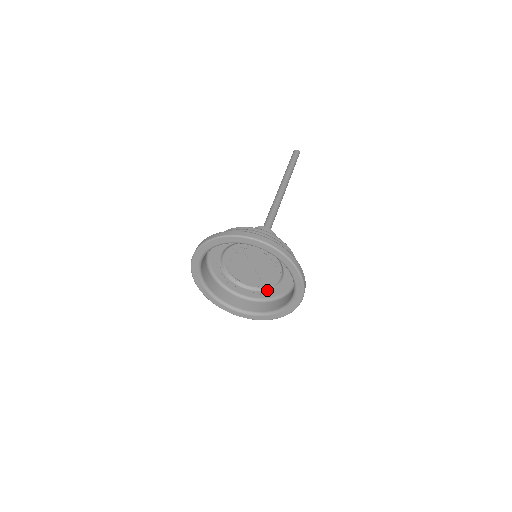
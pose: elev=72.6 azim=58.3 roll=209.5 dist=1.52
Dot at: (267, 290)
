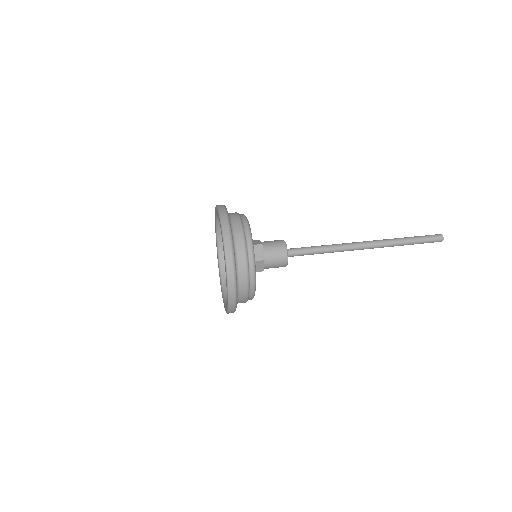
Dot at: occluded
